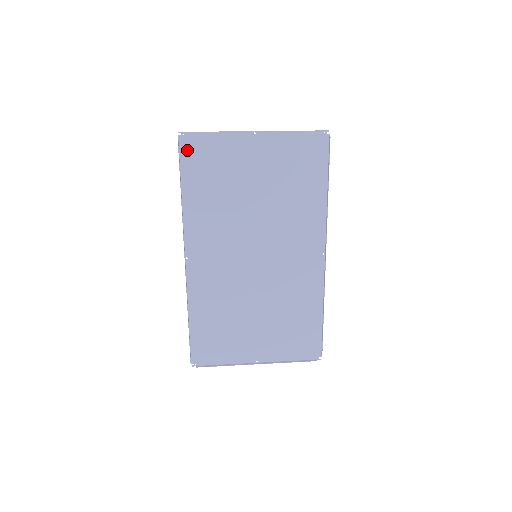
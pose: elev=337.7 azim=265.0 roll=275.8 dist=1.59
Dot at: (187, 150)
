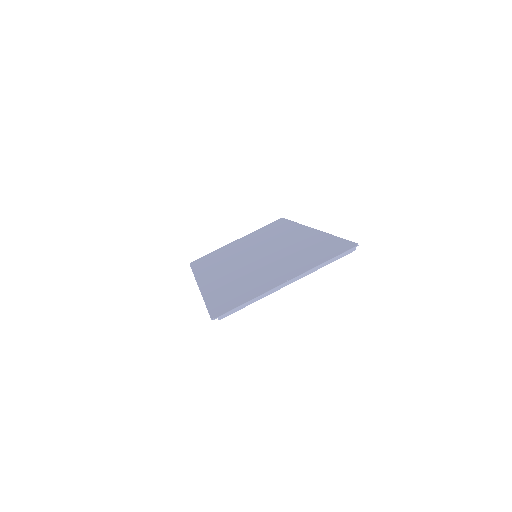
Dot at: (217, 310)
